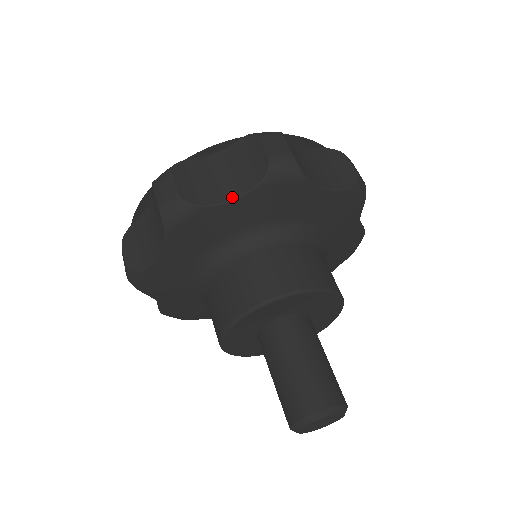
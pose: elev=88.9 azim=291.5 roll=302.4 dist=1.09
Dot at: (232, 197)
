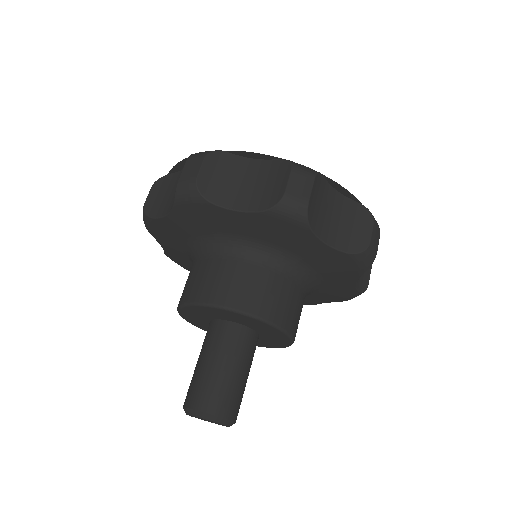
Dot at: (238, 208)
